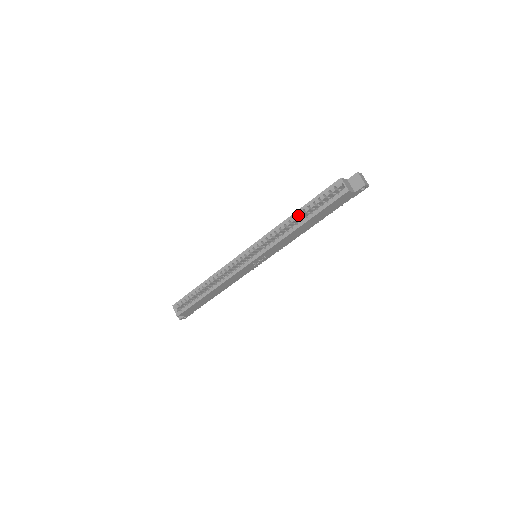
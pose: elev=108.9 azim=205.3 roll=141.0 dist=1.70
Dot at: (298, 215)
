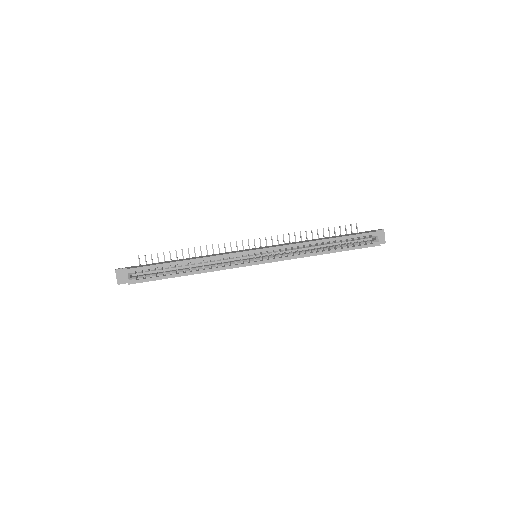
Dot at: occluded
